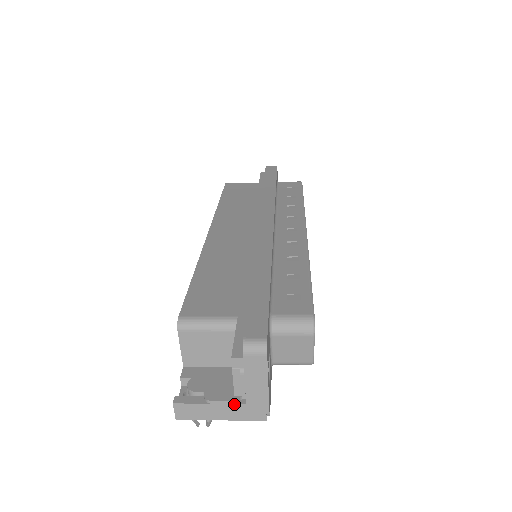
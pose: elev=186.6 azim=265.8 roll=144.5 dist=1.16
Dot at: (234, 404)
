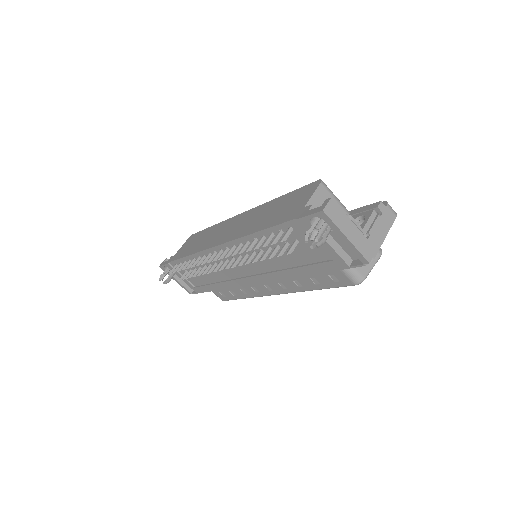
Dot at: (362, 233)
